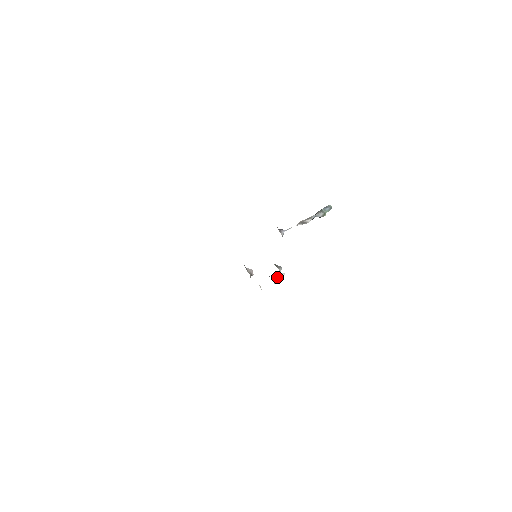
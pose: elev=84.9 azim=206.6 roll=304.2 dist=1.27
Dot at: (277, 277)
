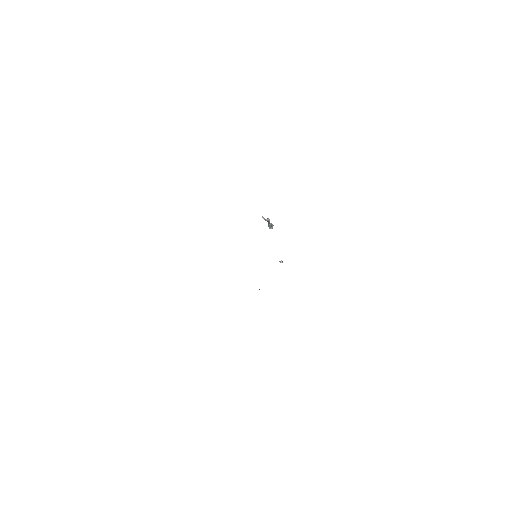
Dot at: occluded
